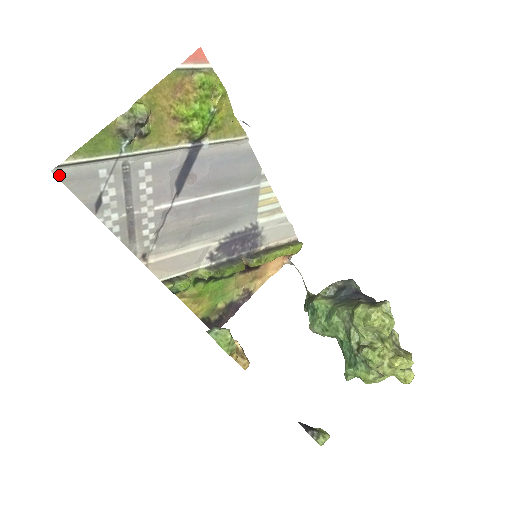
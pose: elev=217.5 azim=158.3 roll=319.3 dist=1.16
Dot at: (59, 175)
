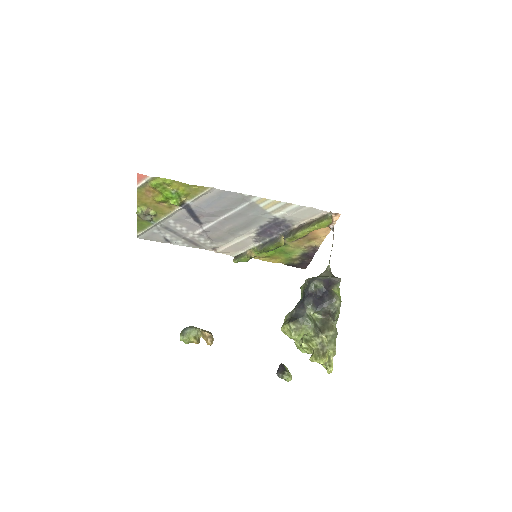
Dot at: (142, 238)
